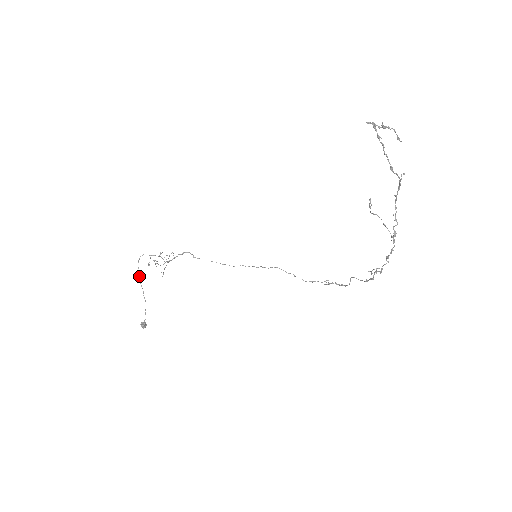
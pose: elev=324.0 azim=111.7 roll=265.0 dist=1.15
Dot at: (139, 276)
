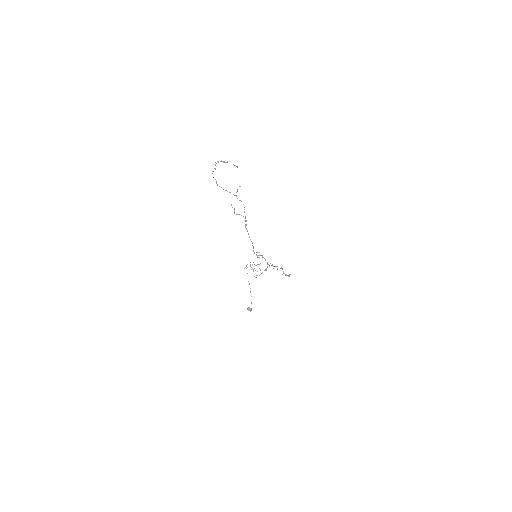
Dot at: occluded
